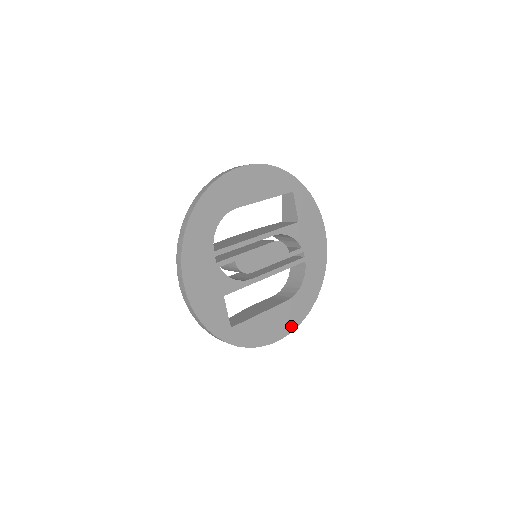
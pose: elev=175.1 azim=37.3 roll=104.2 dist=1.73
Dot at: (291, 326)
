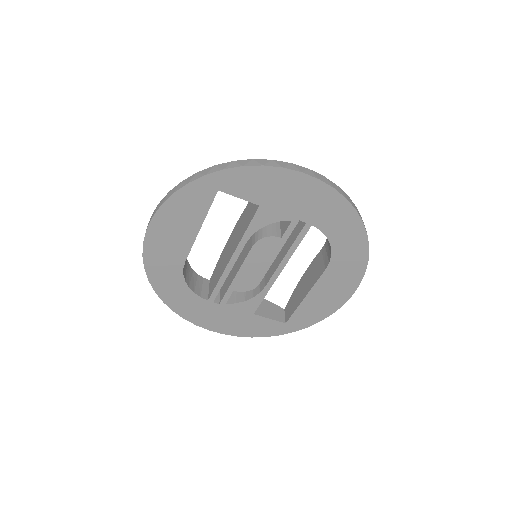
Dot at: (355, 280)
